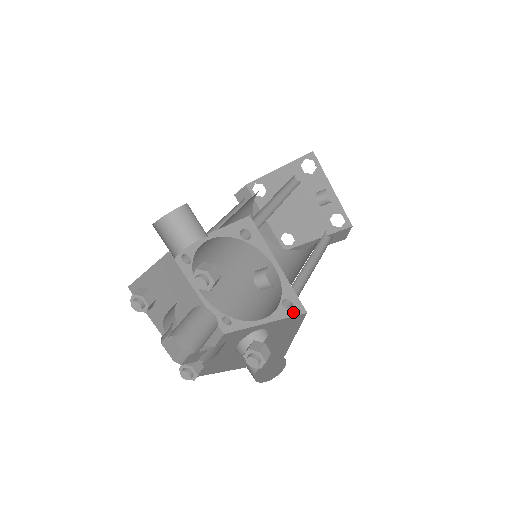
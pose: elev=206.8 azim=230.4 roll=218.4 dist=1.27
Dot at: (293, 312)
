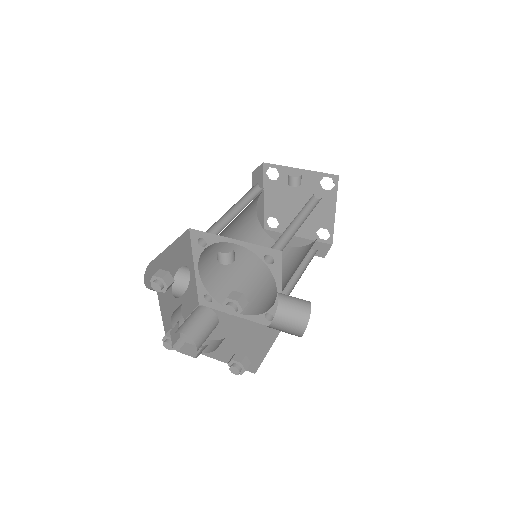
Dot at: (278, 261)
